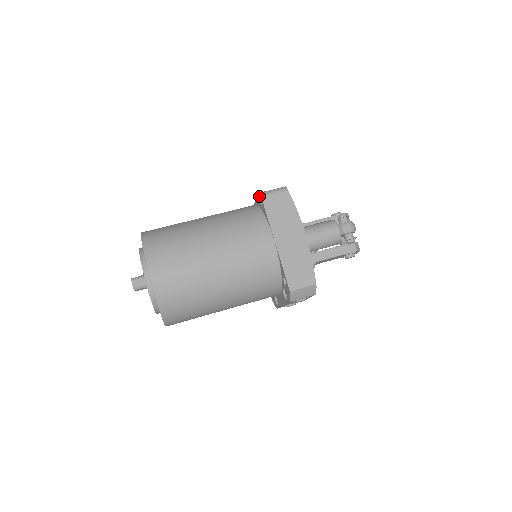
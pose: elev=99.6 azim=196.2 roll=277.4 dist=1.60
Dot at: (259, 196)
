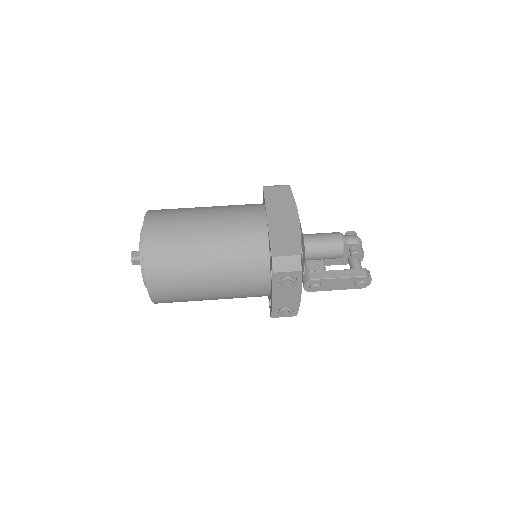
Dot at: occluded
